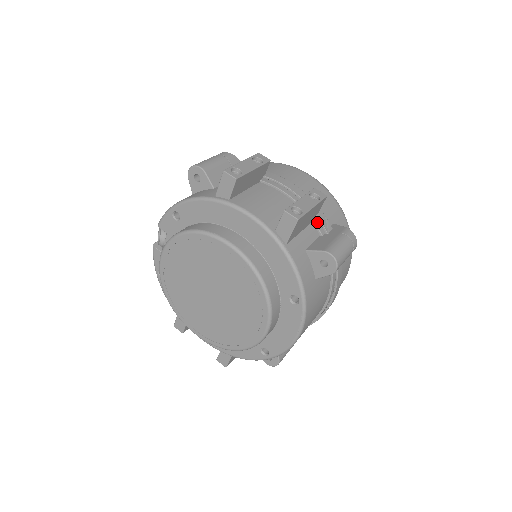
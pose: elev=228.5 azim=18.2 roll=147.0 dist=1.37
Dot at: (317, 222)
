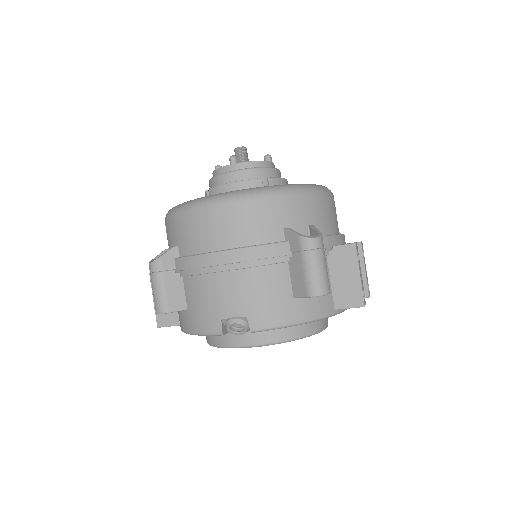
Dot at: occluded
